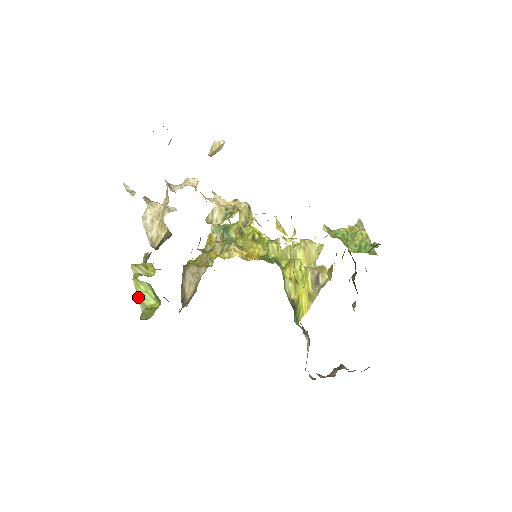
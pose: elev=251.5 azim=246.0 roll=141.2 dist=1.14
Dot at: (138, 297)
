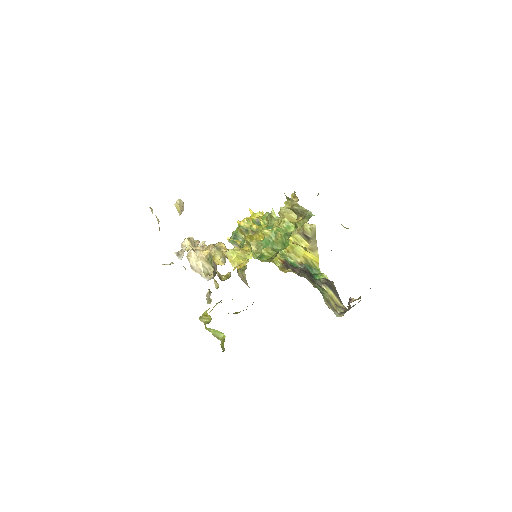
Dot at: (215, 336)
